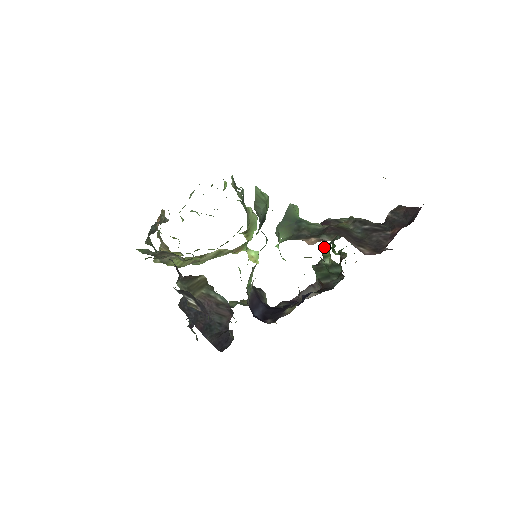
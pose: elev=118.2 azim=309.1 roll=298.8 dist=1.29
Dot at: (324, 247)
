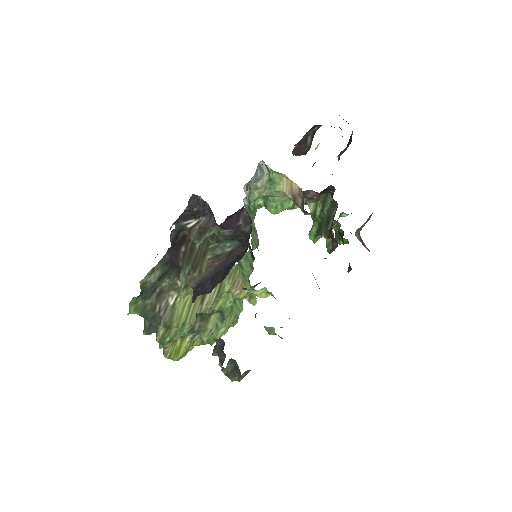
Dot at: occluded
